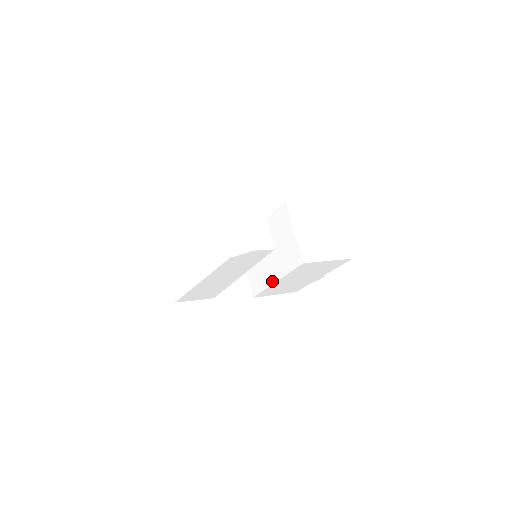
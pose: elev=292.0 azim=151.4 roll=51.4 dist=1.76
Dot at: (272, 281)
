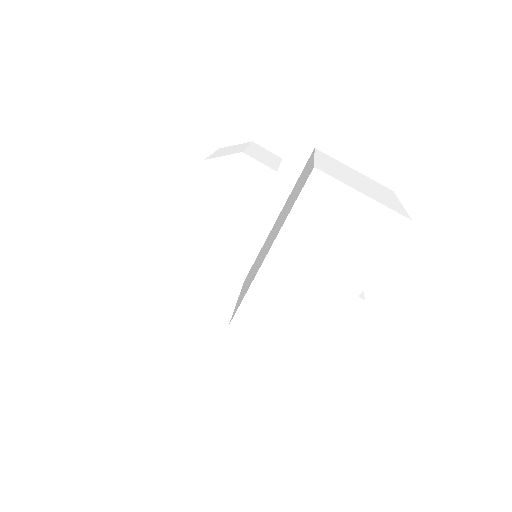
Dot at: (263, 259)
